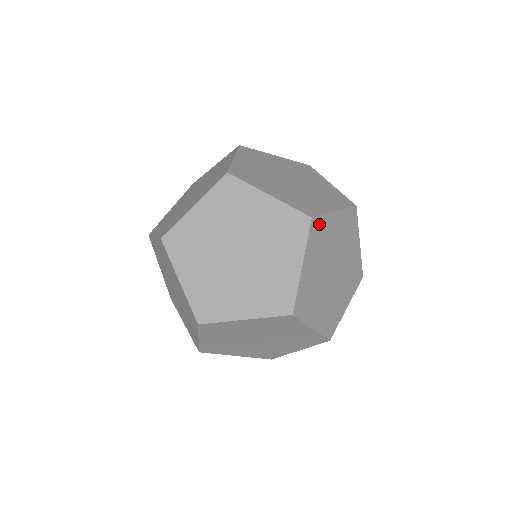
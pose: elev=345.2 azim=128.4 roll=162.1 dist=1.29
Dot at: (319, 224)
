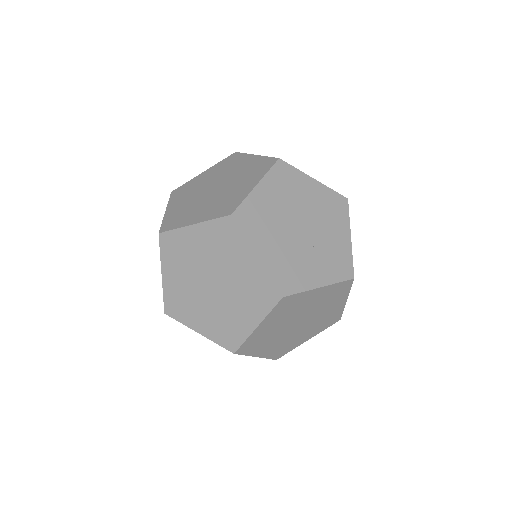
Dot at: (292, 299)
